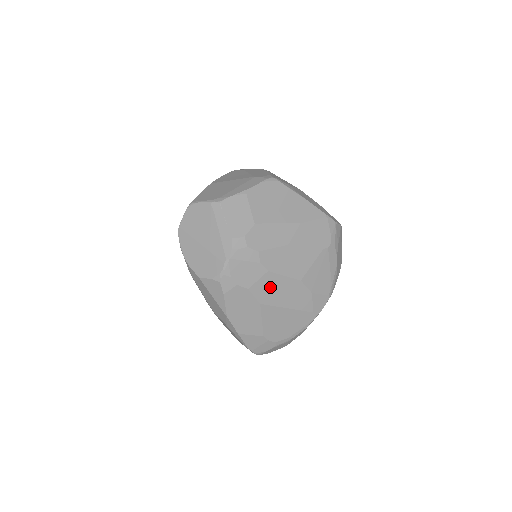
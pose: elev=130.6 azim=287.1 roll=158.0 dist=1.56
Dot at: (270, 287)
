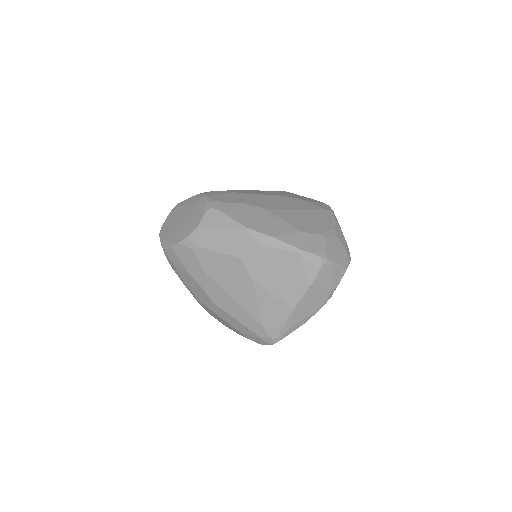
Dot at: (260, 201)
